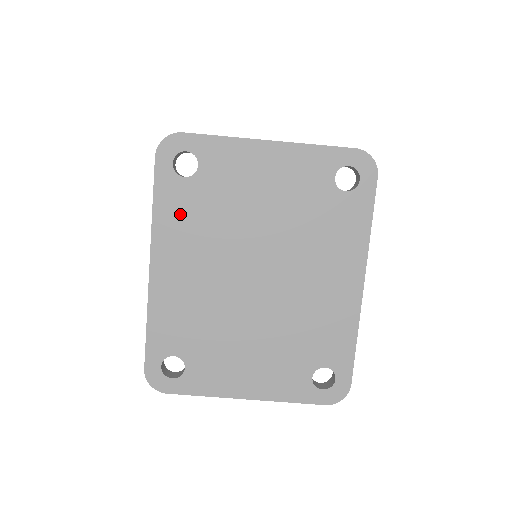
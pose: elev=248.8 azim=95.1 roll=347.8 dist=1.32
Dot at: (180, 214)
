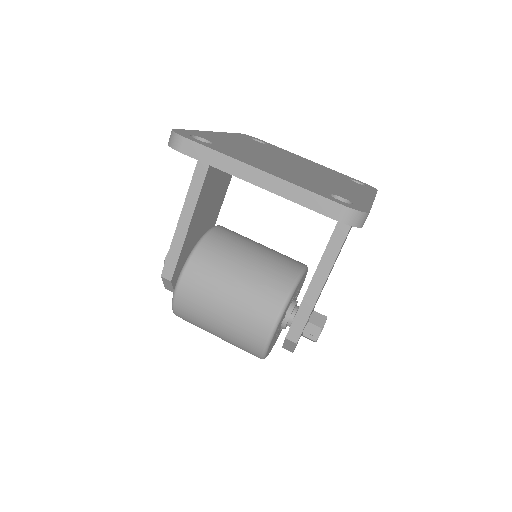
Dot at: (247, 140)
